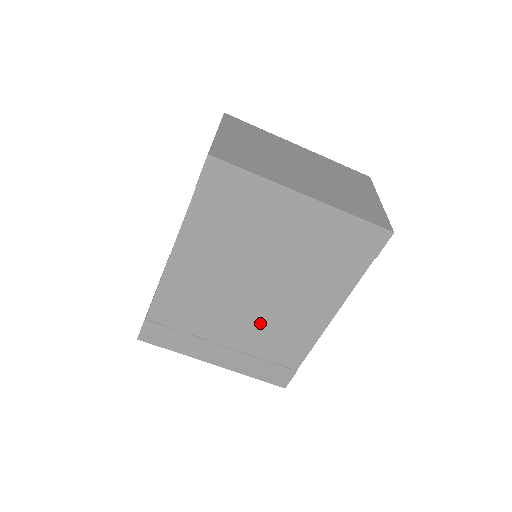
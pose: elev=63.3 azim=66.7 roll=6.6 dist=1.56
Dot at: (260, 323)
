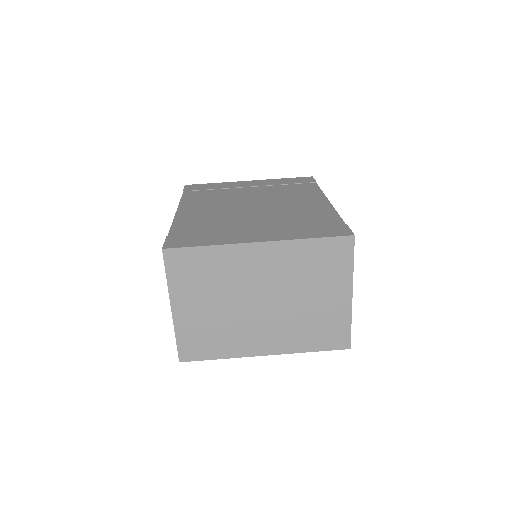
Dot at: (276, 214)
